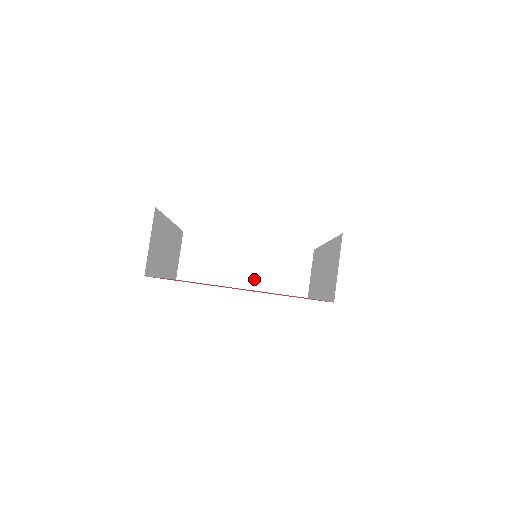
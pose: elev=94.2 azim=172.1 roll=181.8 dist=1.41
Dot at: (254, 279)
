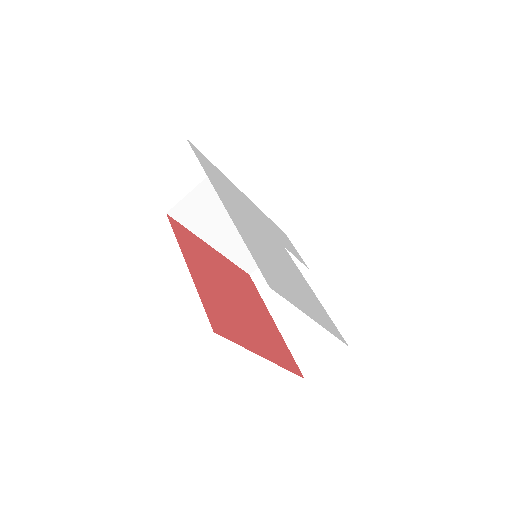
Dot at: (227, 245)
